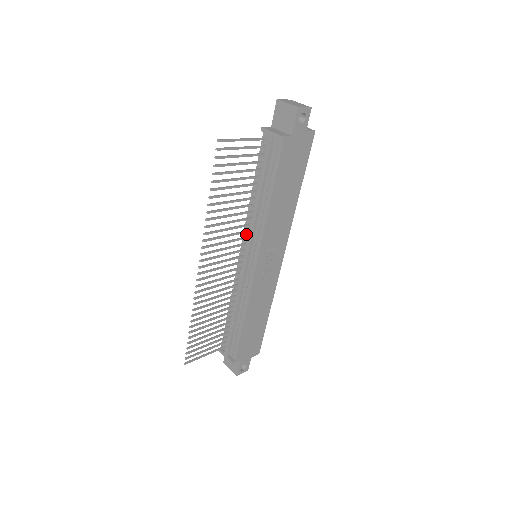
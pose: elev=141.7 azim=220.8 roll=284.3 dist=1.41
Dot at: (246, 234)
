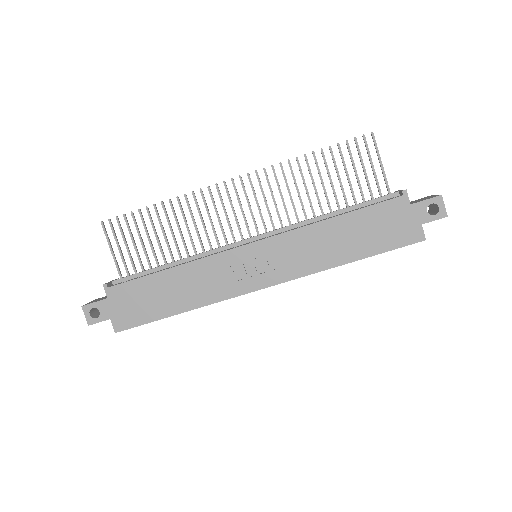
Dot at: occluded
